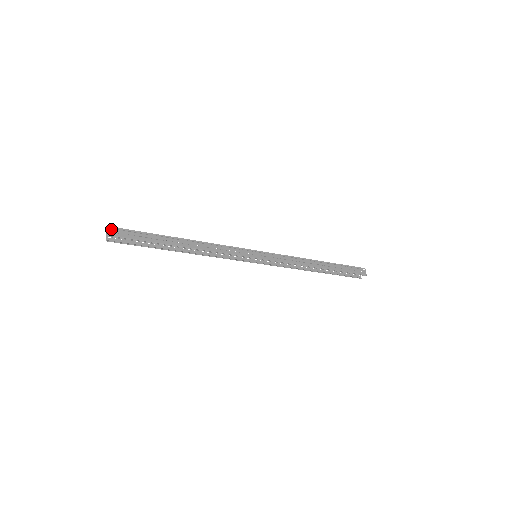
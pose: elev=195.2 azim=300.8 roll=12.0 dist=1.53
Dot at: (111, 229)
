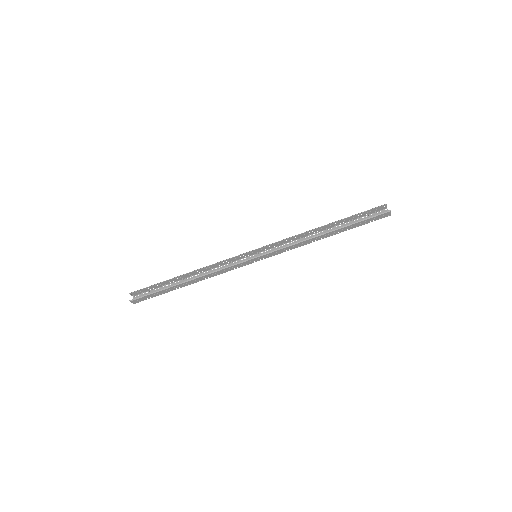
Dot at: (133, 295)
